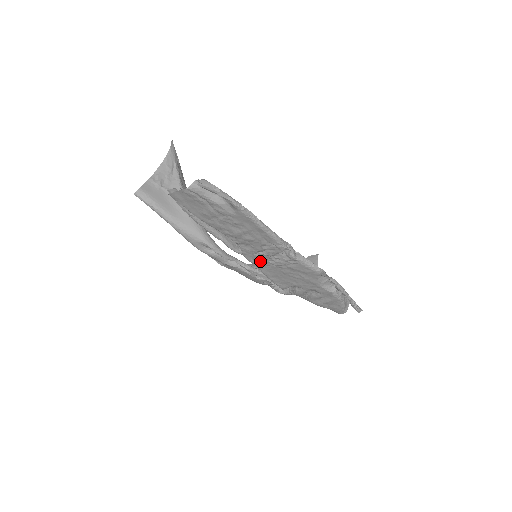
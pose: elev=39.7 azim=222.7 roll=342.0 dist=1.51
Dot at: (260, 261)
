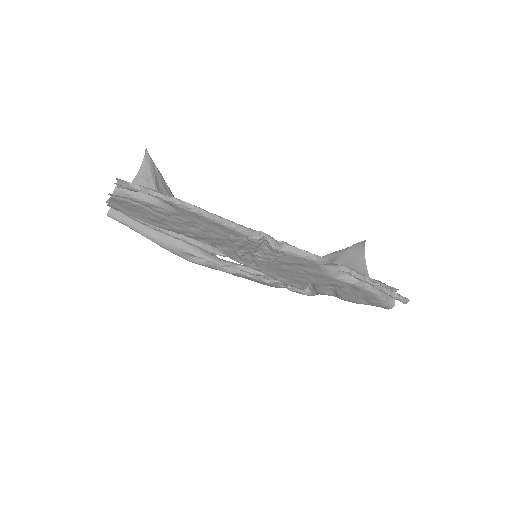
Dot at: (250, 261)
